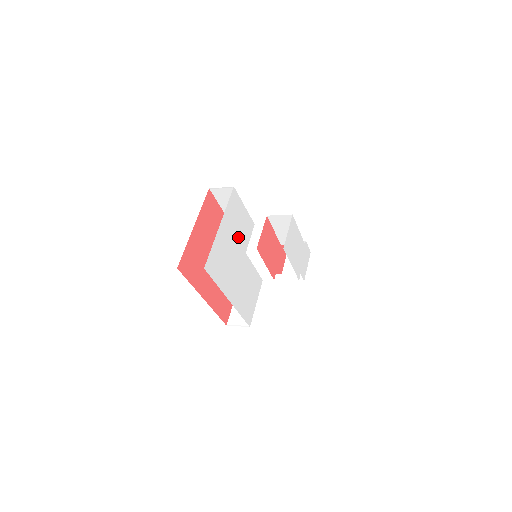
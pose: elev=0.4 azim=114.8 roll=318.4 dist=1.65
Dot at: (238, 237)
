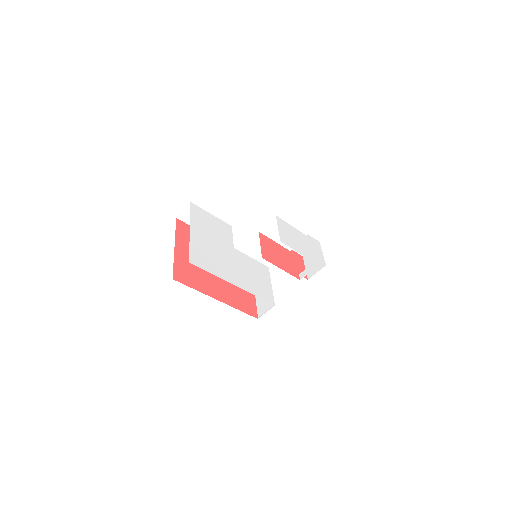
Dot at: (217, 237)
